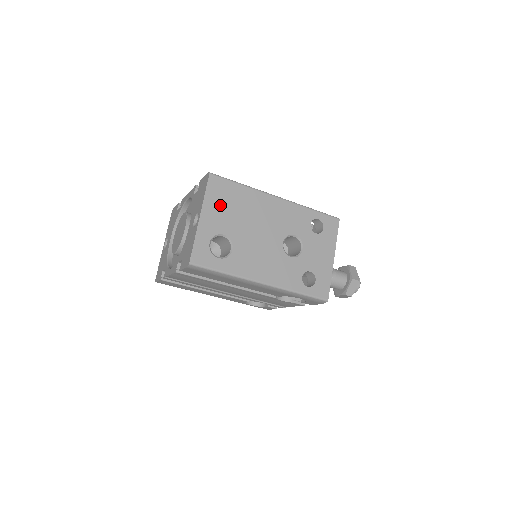
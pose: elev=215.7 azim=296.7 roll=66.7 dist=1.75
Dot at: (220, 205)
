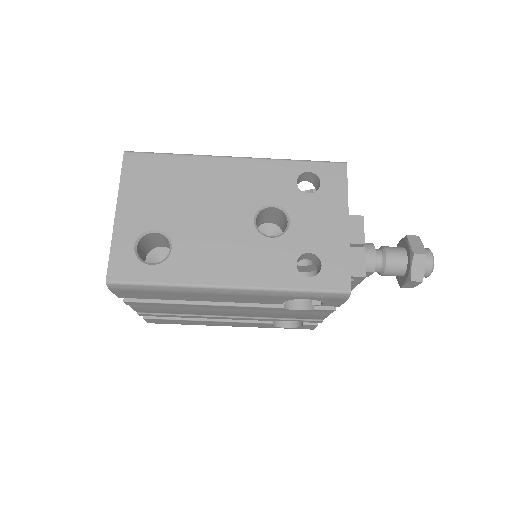
Dot at: (145, 190)
